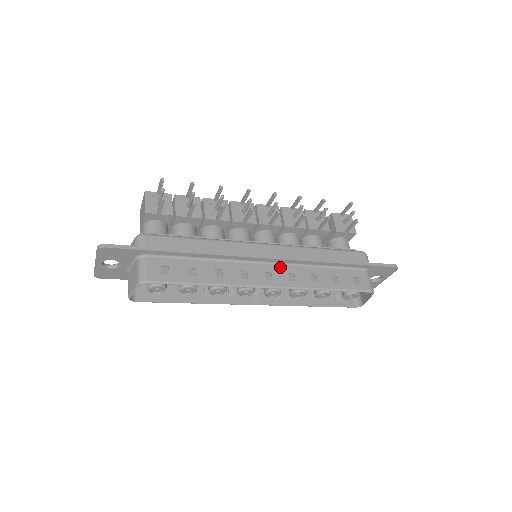
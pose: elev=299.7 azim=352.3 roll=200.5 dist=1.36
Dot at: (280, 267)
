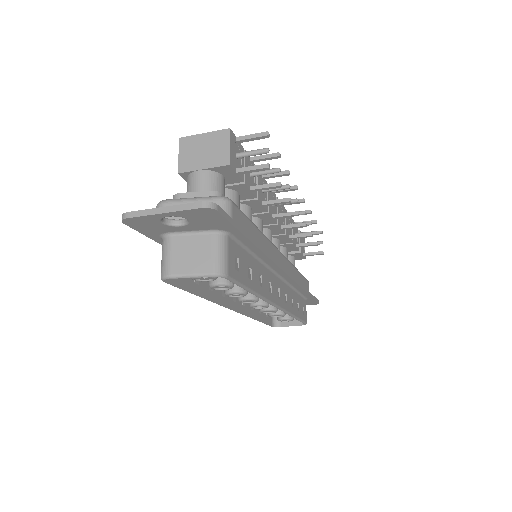
Dot at: (283, 284)
